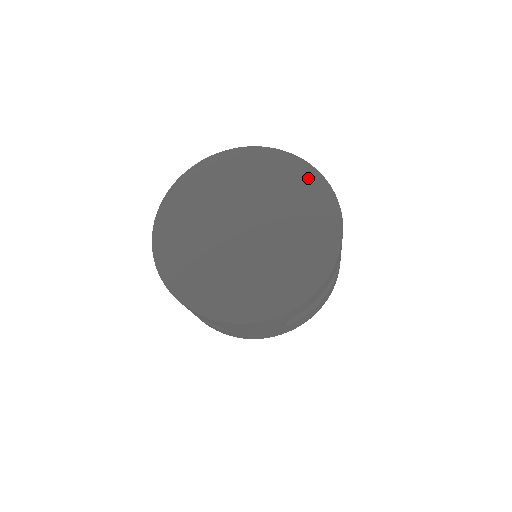
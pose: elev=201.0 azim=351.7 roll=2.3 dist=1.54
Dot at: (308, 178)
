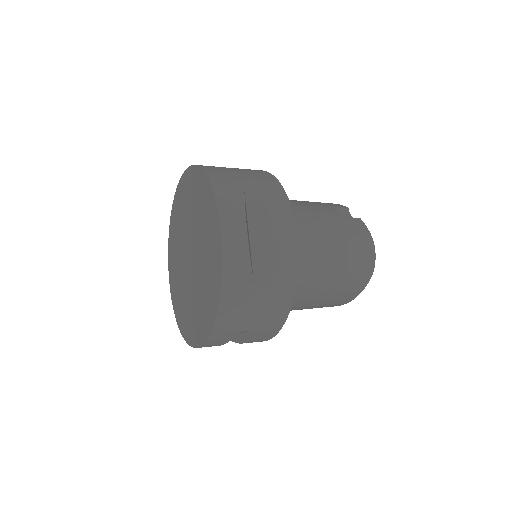
Dot at: (216, 250)
